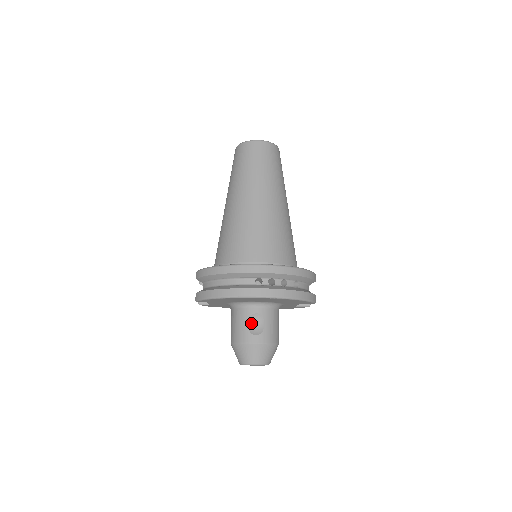
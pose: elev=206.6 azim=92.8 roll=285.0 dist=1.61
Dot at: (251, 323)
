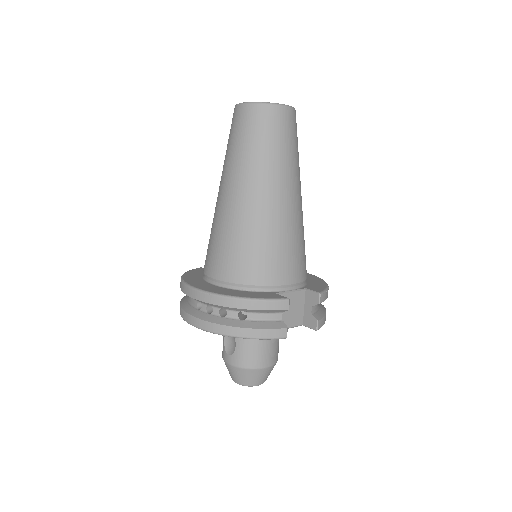
Dot at: (228, 339)
